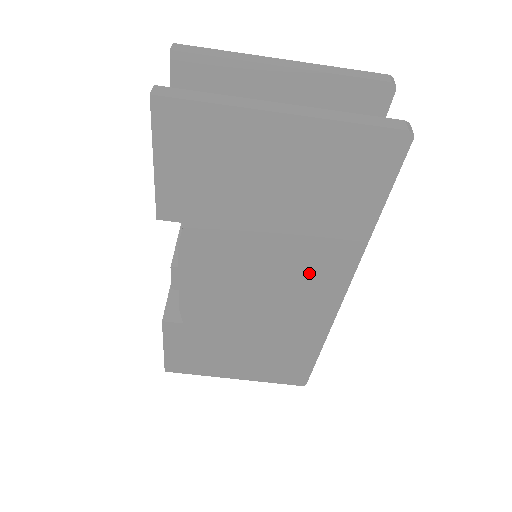
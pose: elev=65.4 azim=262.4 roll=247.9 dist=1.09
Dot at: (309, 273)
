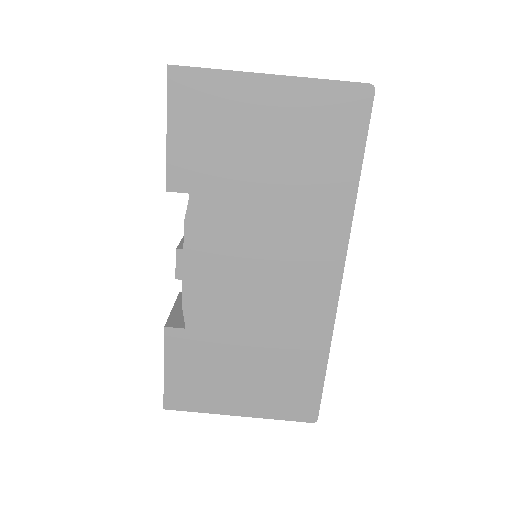
Dot at: (306, 248)
